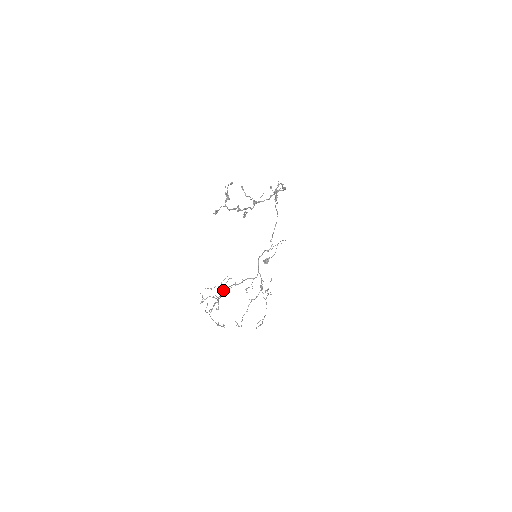
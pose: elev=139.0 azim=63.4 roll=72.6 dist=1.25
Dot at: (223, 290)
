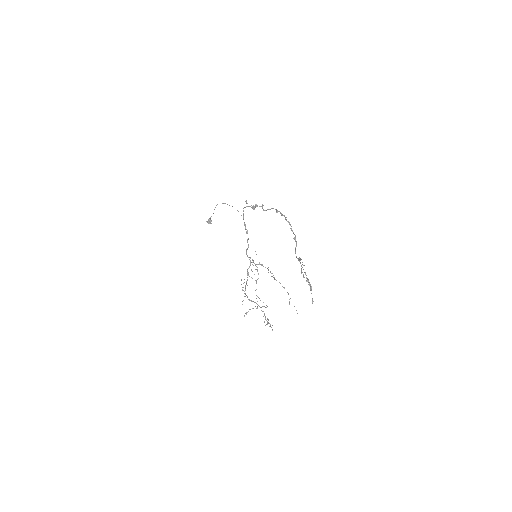
Dot at: occluded
